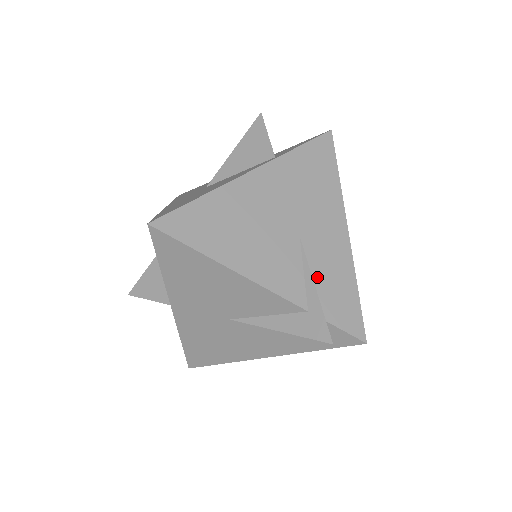
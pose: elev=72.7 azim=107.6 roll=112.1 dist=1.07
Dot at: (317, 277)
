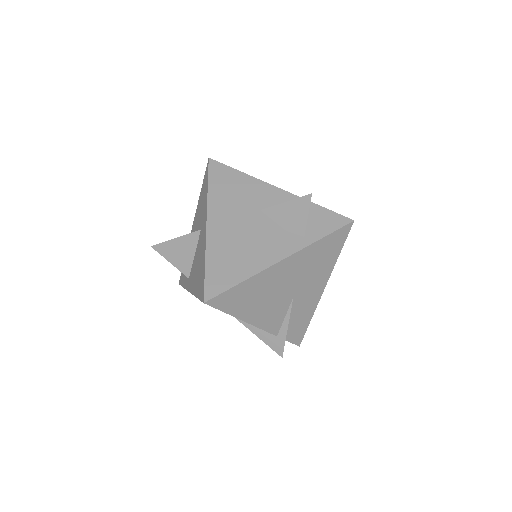
Dot at: (291, 318)
